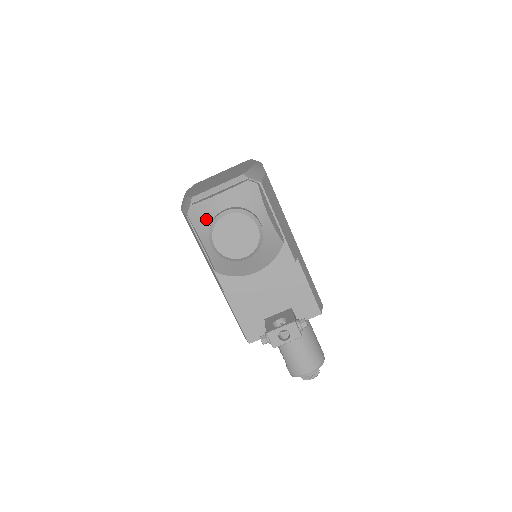
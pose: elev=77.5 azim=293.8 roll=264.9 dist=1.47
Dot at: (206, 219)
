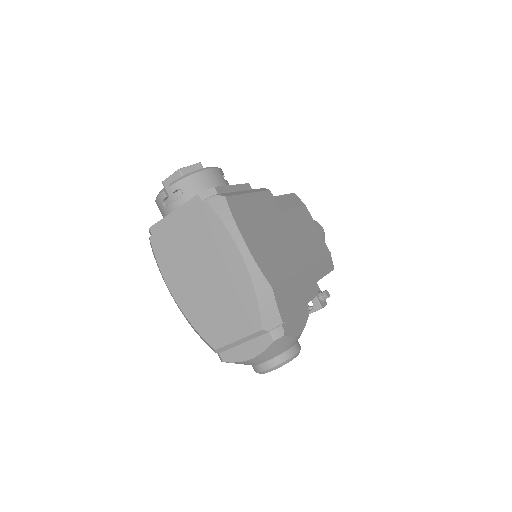
Dot at: occluded
